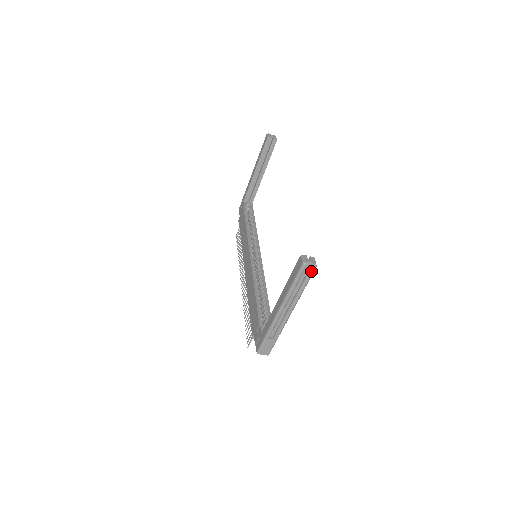
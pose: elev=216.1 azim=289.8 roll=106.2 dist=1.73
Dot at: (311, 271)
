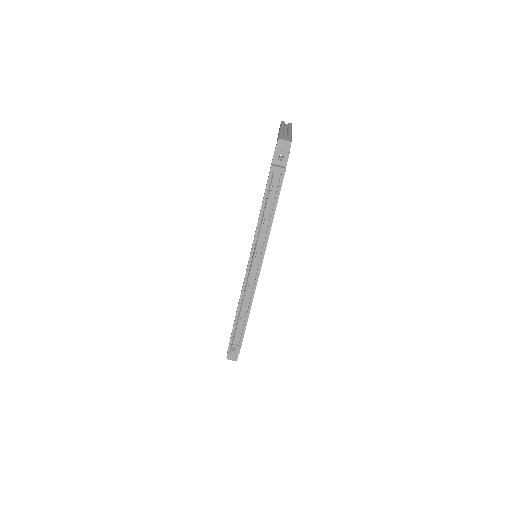
Dot at: (289, 123)
